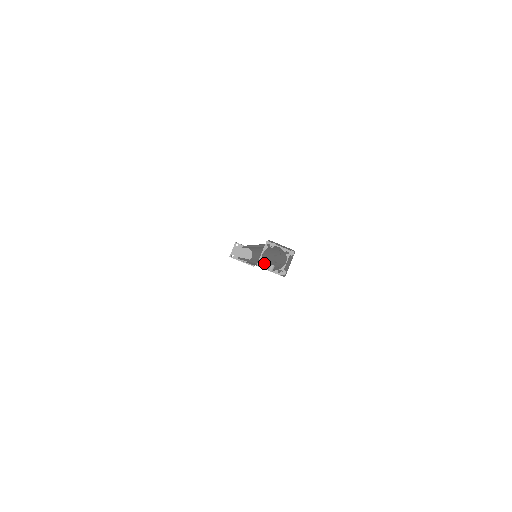
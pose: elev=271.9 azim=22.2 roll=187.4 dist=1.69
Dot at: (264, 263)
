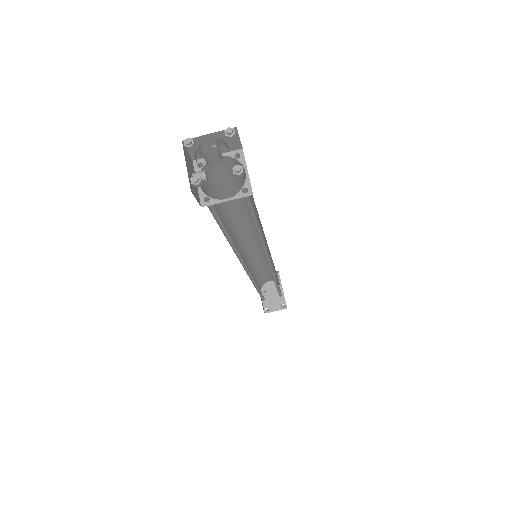
Dot at: (190, 138)
